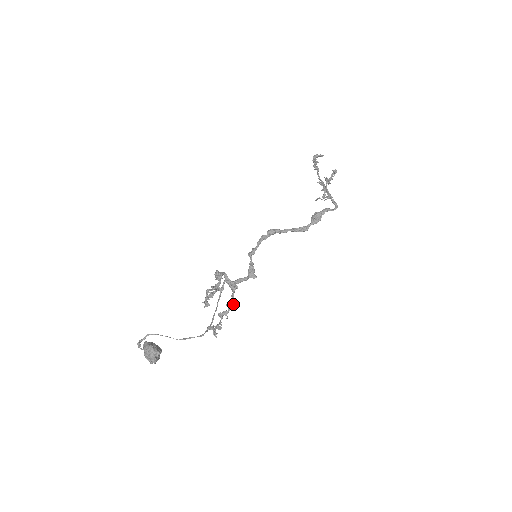
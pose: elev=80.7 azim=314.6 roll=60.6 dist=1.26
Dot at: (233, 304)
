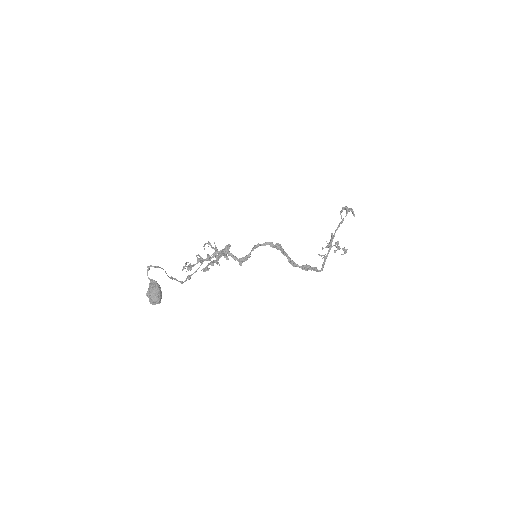
Dot at: (211, 258)
